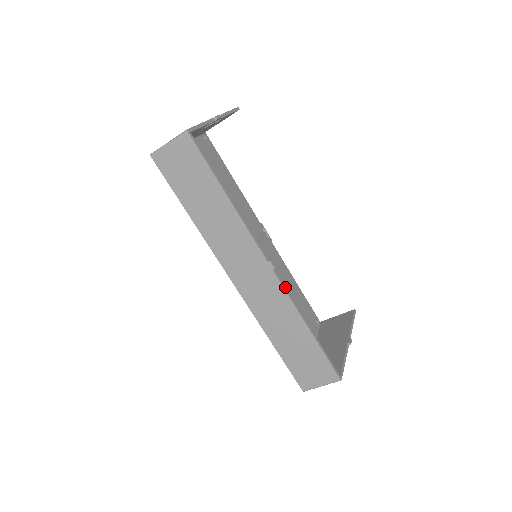
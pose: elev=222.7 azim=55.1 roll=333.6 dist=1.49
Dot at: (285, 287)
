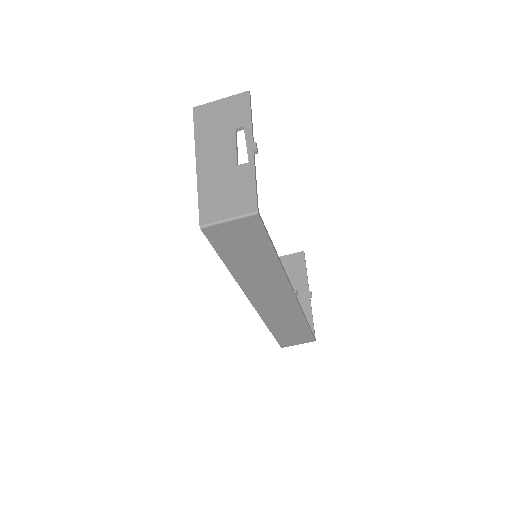
Dot at: (299, 303)
